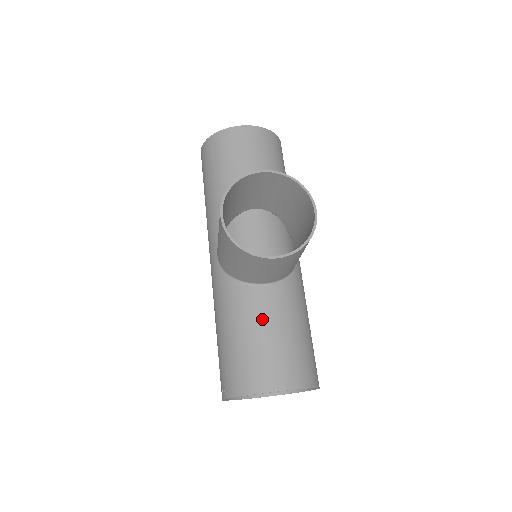
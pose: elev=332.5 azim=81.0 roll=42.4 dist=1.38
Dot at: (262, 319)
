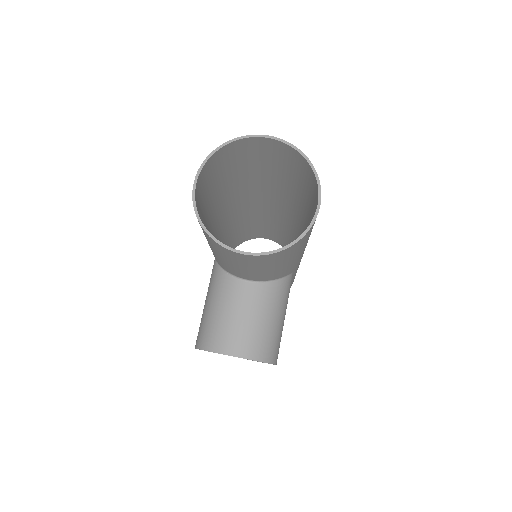
Dot at: occluded
